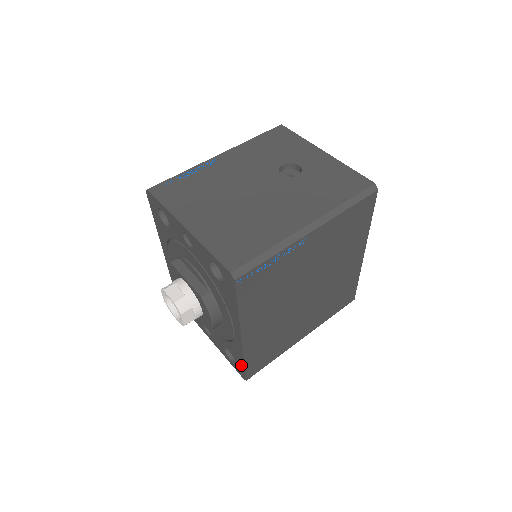
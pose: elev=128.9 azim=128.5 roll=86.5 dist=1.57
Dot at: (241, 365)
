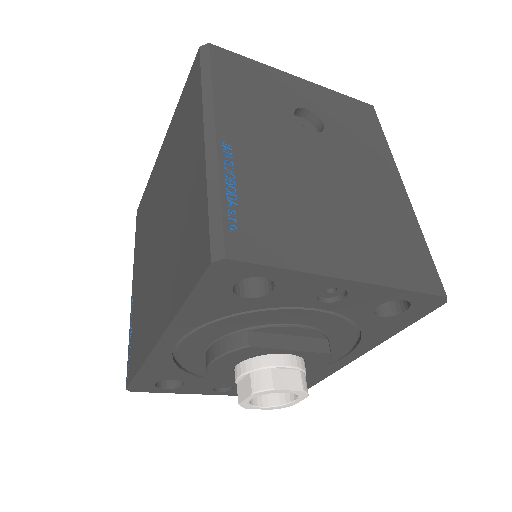
Dot at: occluded
